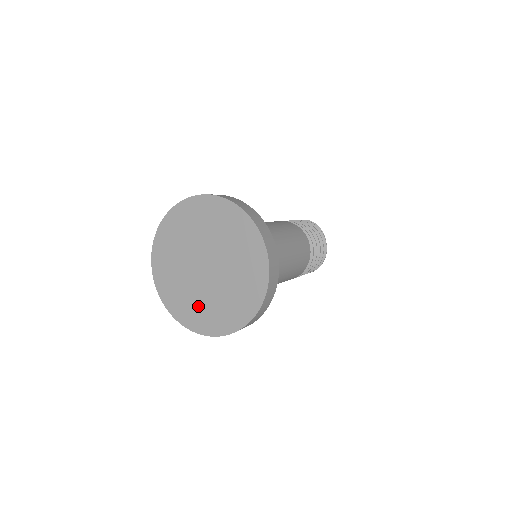
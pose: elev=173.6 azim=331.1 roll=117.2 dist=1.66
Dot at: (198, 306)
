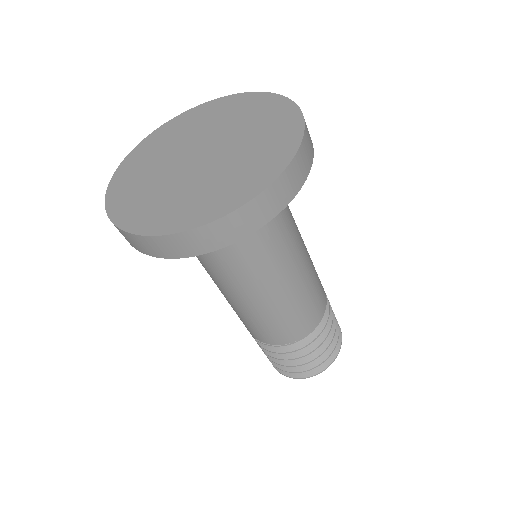
Dot at: (177, 200)
